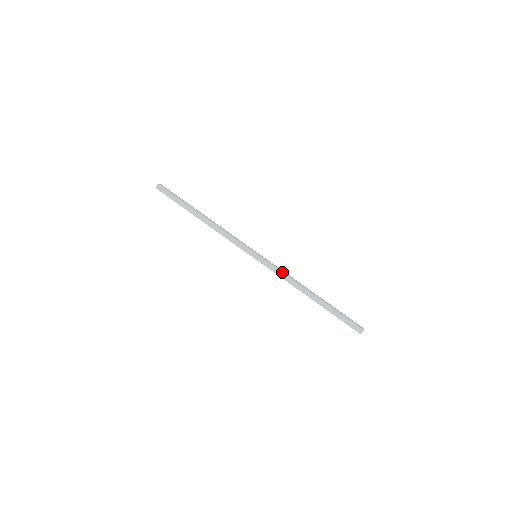
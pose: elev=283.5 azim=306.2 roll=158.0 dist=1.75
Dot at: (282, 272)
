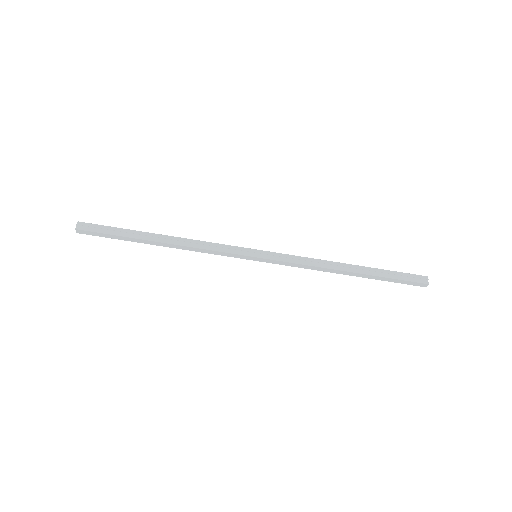
Dot at: (299, 264)
